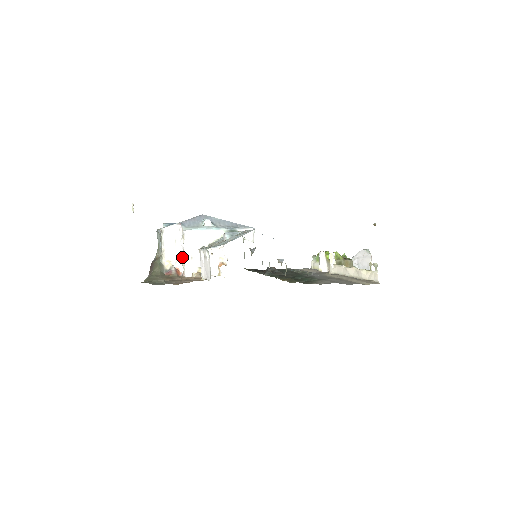
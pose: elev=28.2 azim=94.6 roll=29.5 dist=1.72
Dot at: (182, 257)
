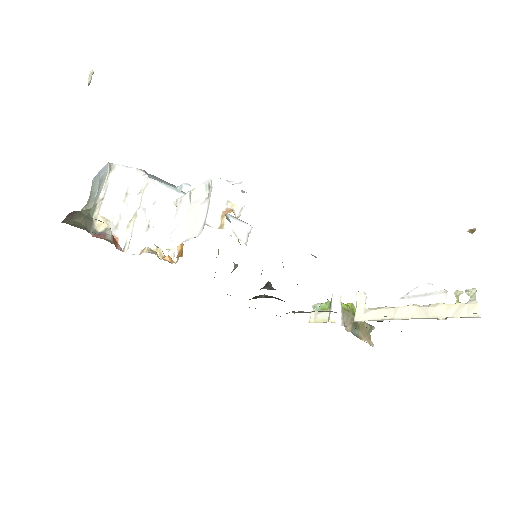
Dot at: (131, 220)
